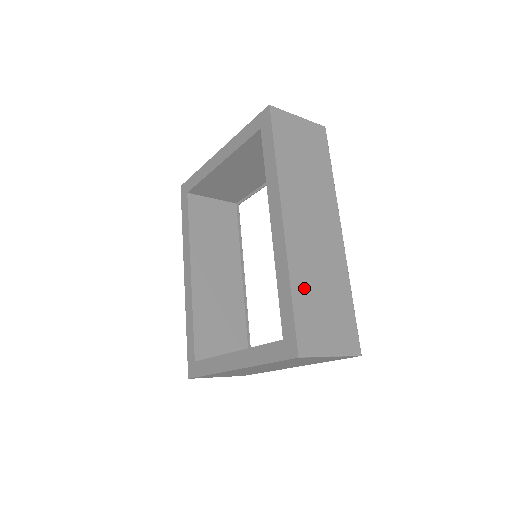
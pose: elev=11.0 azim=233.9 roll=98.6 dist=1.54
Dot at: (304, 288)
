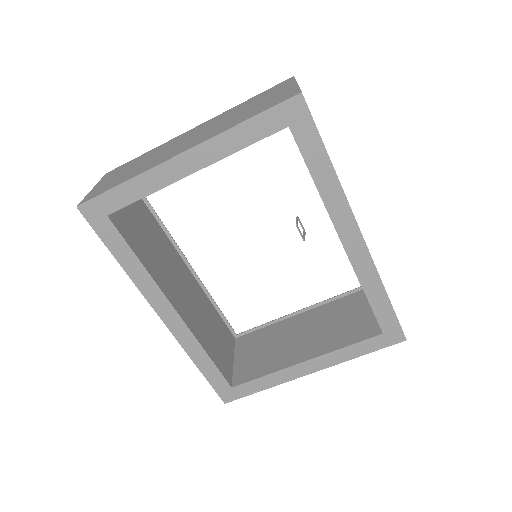
Dot at: occluded
